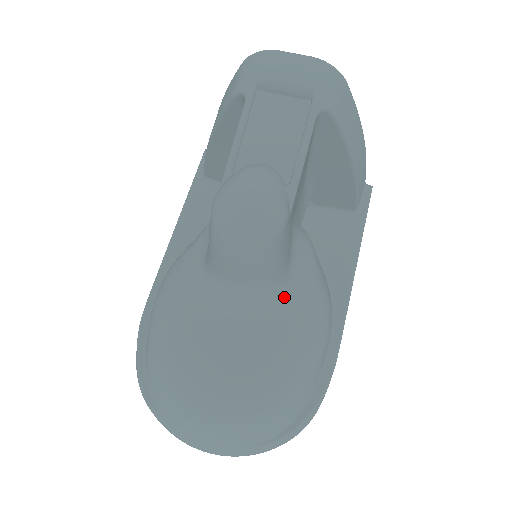
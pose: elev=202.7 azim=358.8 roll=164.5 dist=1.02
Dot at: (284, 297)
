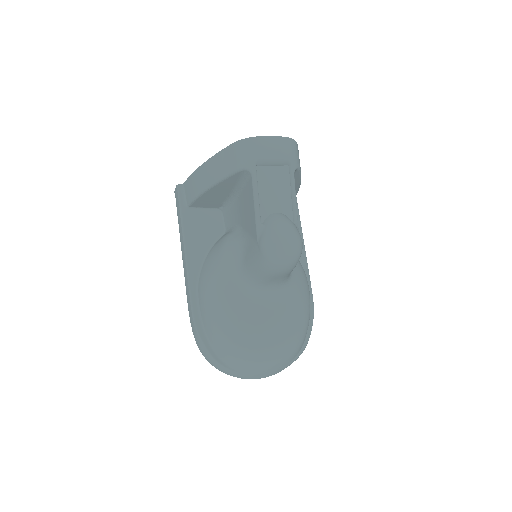
Dot at: (291, 278)
